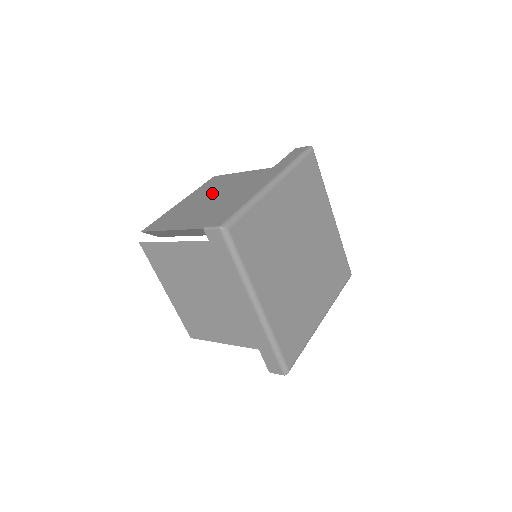
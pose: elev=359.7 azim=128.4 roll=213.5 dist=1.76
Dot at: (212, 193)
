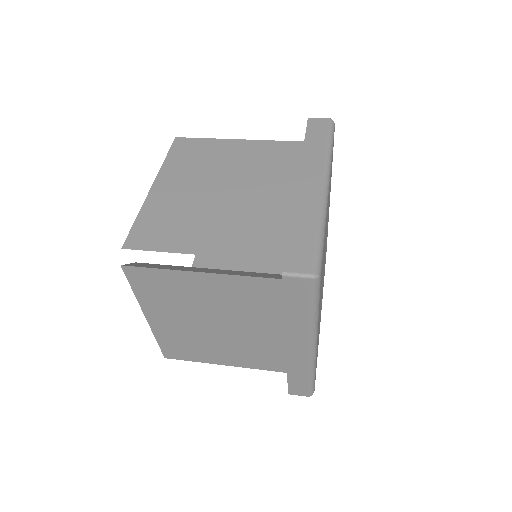
Dot at: (204, 178)
